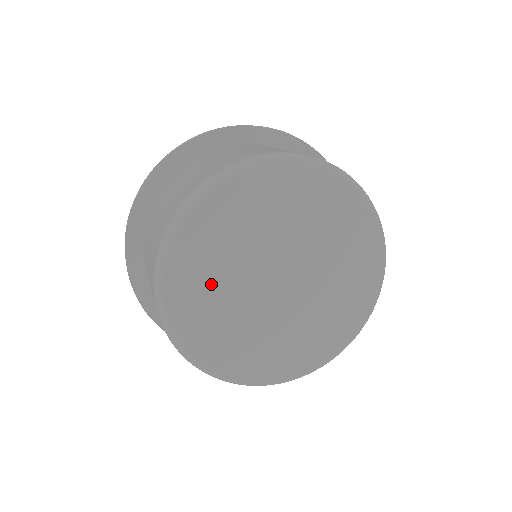
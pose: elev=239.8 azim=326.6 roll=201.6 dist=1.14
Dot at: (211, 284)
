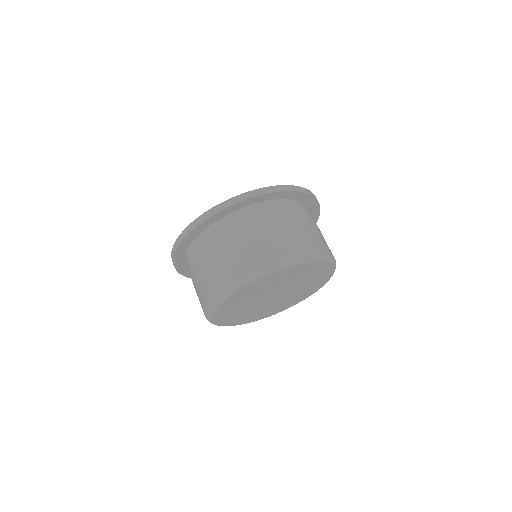
Dot at: (255, 292)
